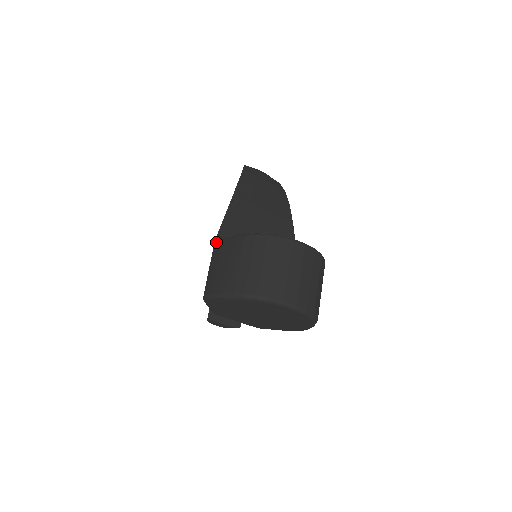
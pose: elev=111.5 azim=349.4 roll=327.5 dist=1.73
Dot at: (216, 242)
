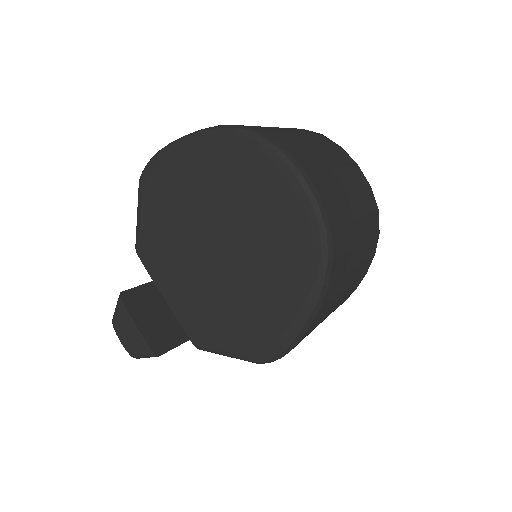
Dot at: occluded
